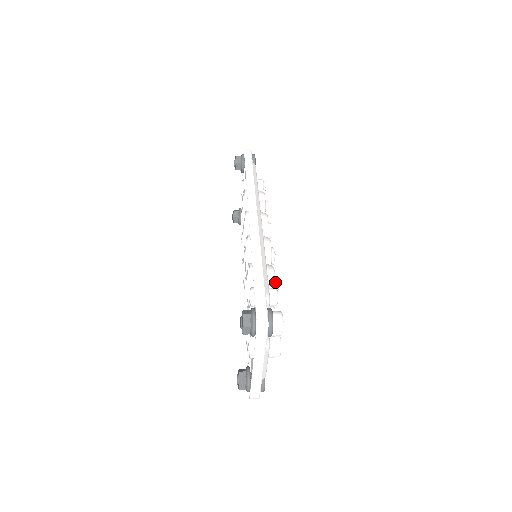
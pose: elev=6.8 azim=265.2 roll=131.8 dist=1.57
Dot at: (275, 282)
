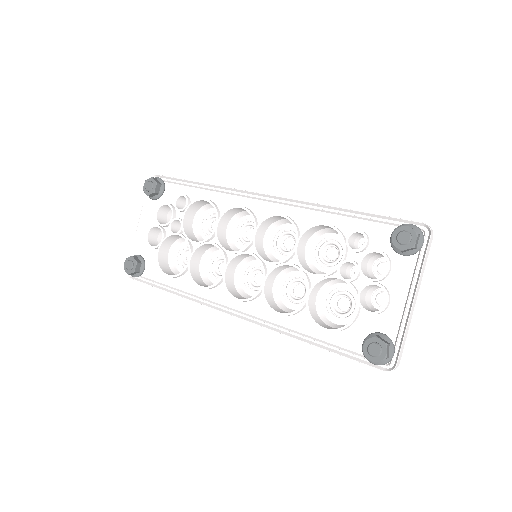
Dot at: occluded
